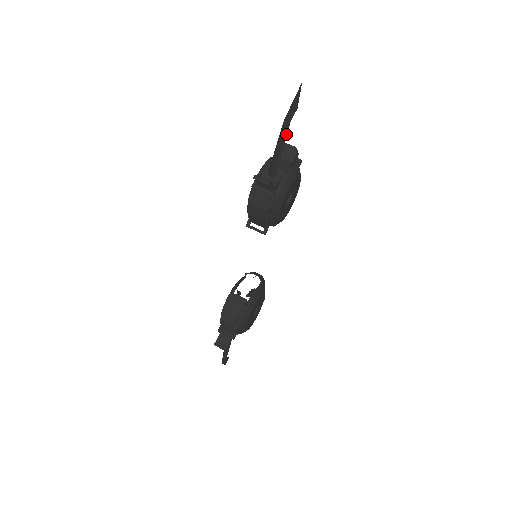
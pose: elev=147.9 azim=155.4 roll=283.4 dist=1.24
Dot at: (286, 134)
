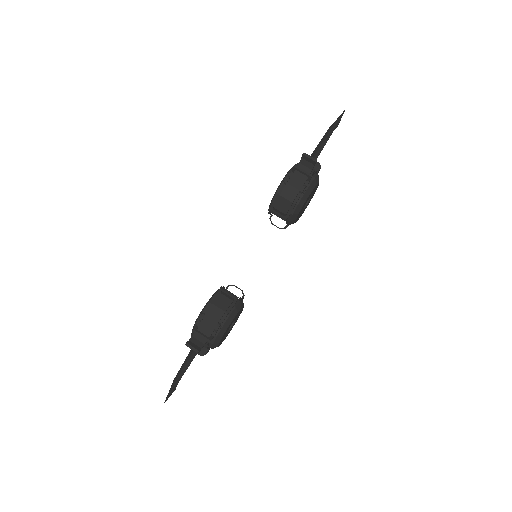
Dot at: occluded
